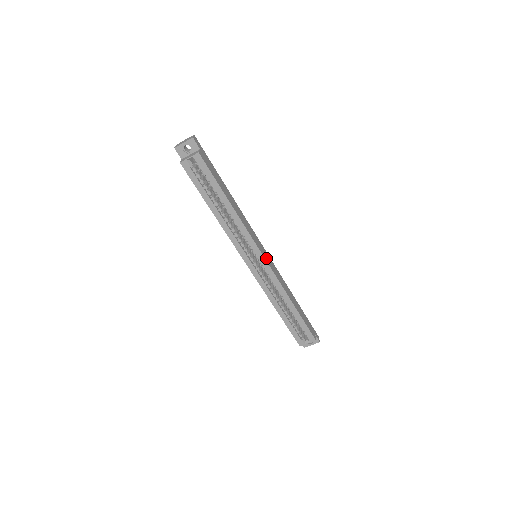
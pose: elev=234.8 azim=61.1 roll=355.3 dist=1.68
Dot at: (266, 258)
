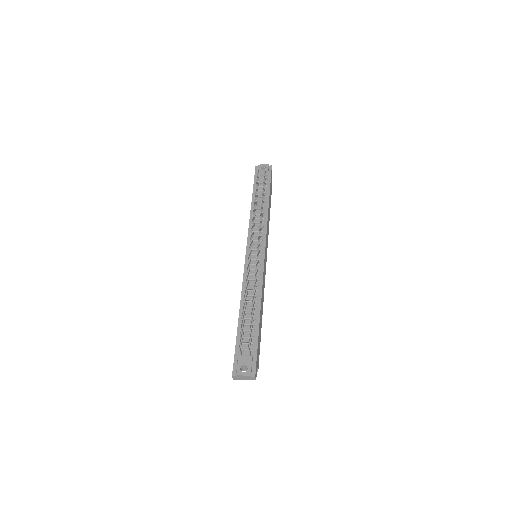
Dot at: (266, 257)
